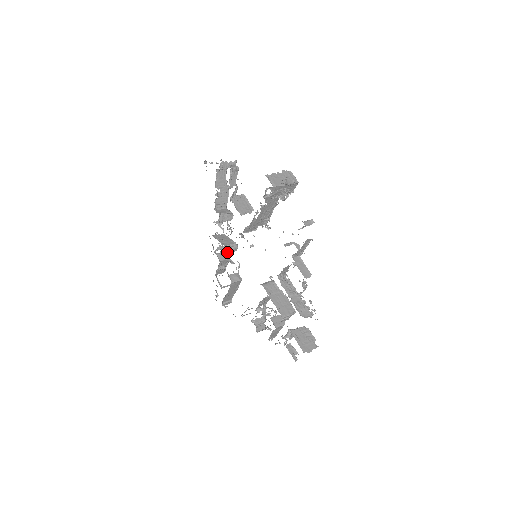
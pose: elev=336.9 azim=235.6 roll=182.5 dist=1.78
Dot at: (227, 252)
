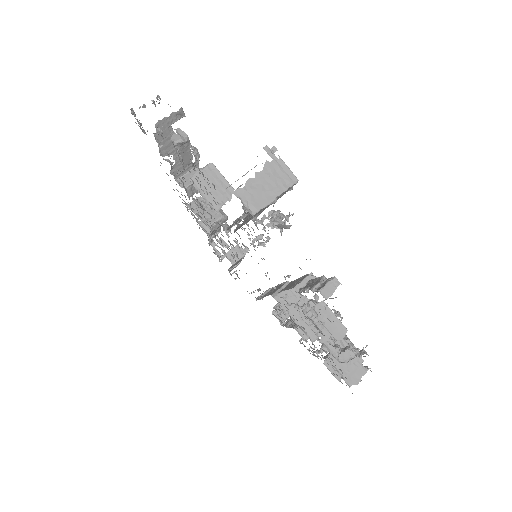
Dot at: (214, 229)
